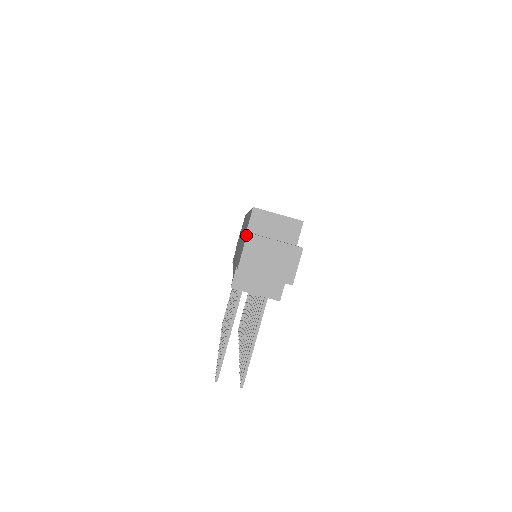
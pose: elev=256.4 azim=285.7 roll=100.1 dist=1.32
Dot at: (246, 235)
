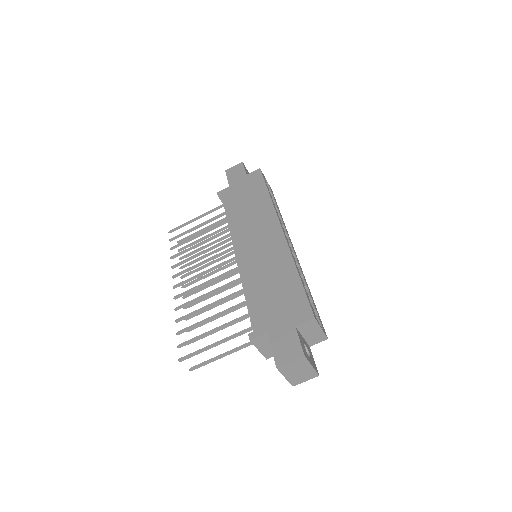
Dot at: (302, 353)
